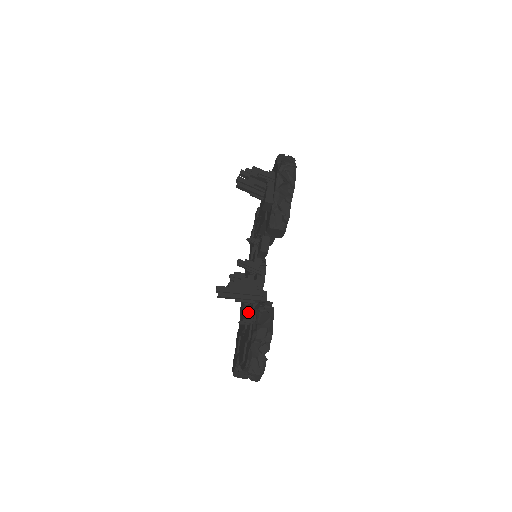
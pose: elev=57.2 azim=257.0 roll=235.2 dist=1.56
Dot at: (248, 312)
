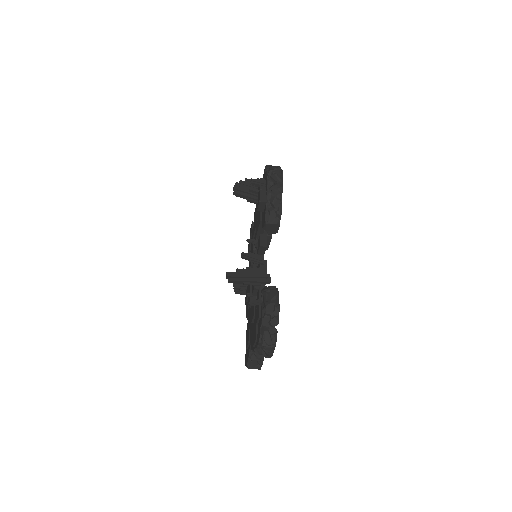
Dot at: occluded
